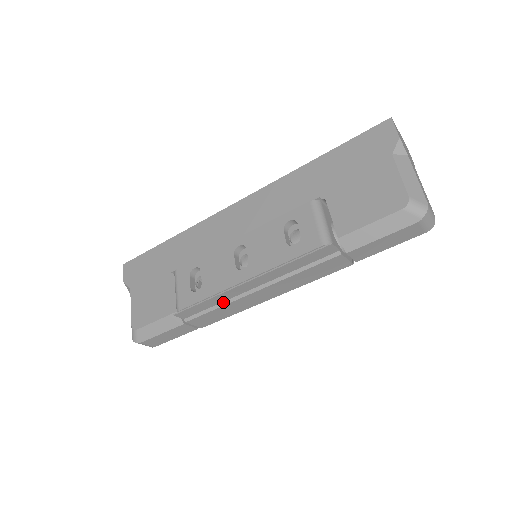
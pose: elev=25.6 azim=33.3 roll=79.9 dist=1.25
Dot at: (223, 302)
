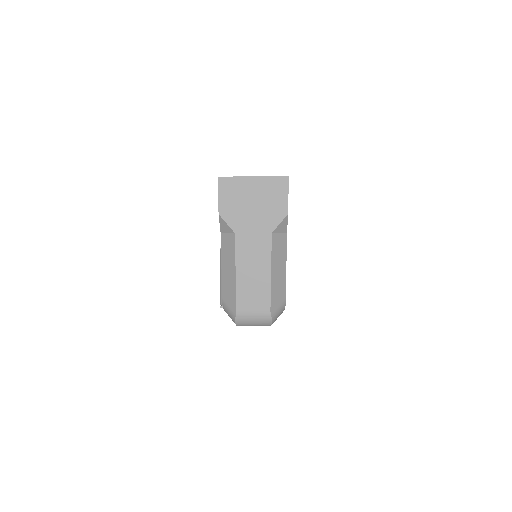
Dot at: occluded
